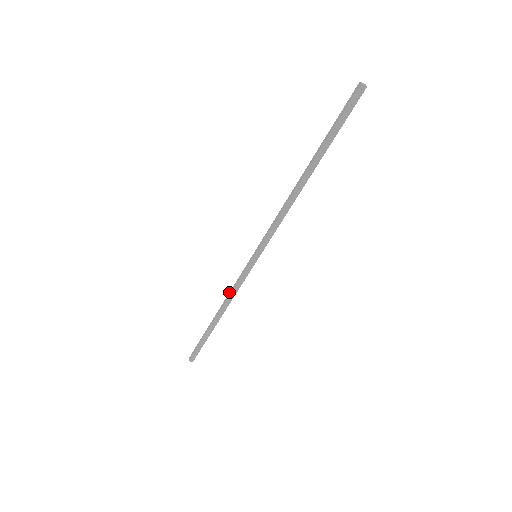
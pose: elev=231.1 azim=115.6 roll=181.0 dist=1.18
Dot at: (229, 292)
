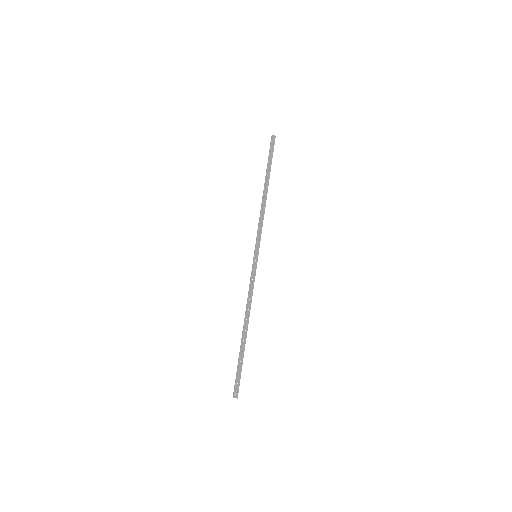
Dot at: (247, 299)
